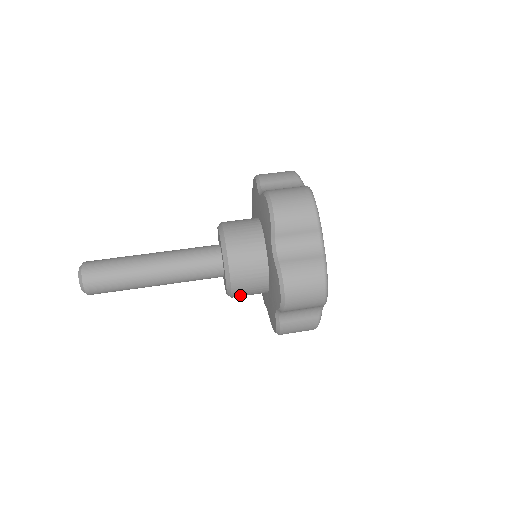
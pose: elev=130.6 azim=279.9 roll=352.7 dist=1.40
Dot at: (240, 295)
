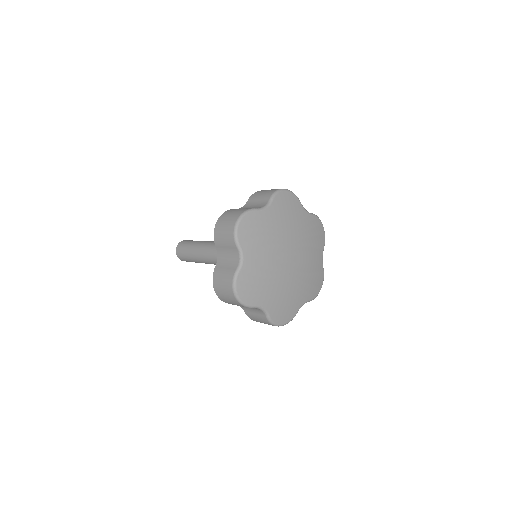
Dot at: occluded
